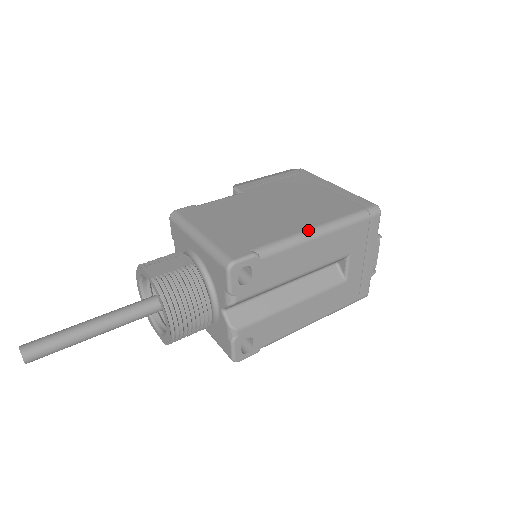
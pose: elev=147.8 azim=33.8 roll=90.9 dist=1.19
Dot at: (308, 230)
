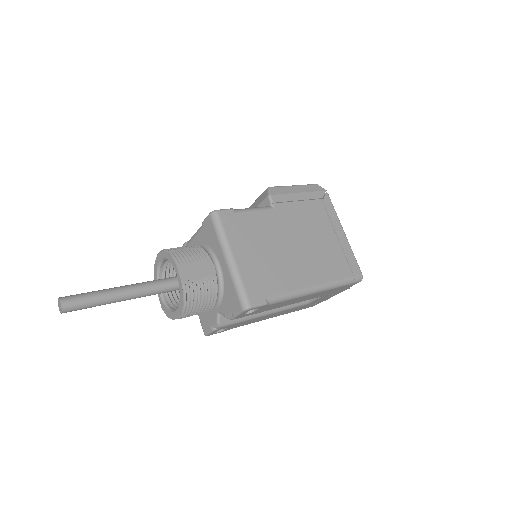
Dot at: (309, 288)
